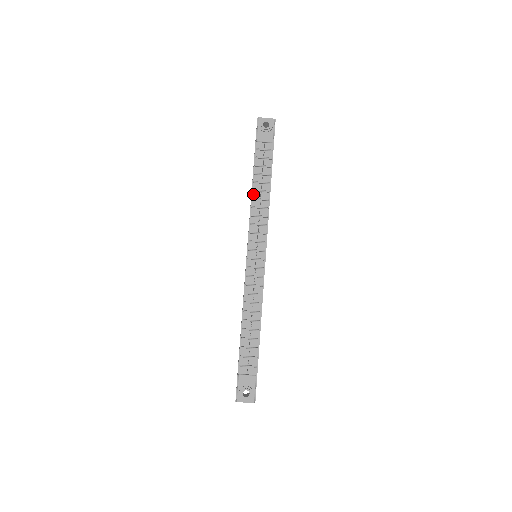
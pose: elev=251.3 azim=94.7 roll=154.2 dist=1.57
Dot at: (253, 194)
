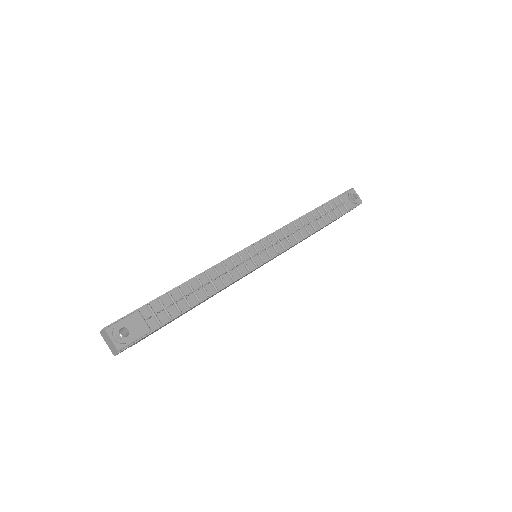
Dot at: (303, 217)
